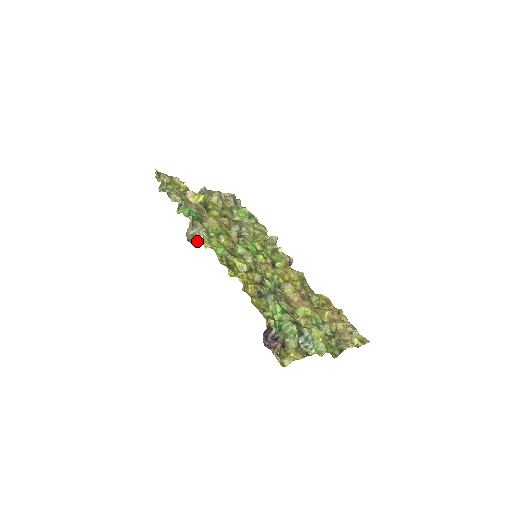
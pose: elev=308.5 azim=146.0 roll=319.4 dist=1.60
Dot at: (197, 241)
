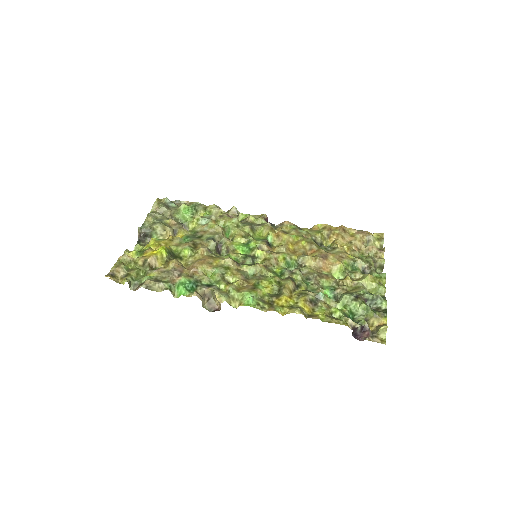
Dot at: (219, 305)
